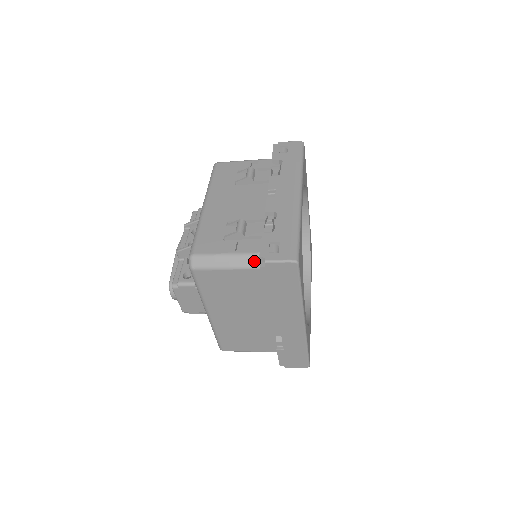
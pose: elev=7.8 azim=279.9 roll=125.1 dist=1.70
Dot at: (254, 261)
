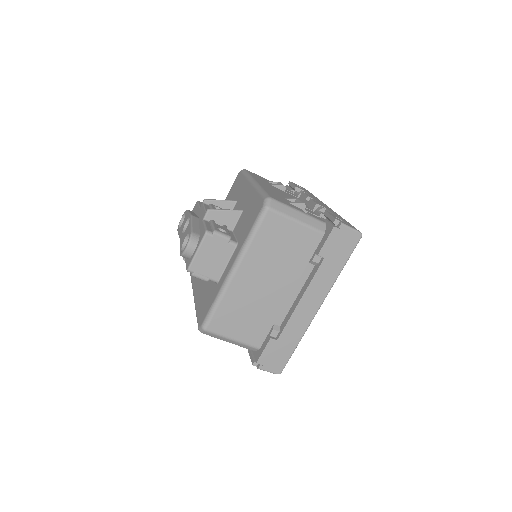
Dot at: (320, 226)
